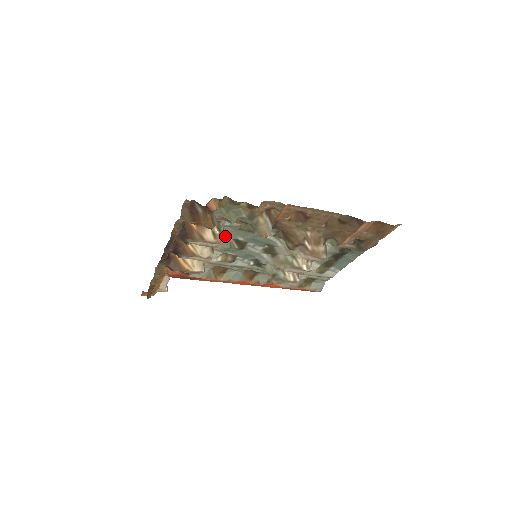
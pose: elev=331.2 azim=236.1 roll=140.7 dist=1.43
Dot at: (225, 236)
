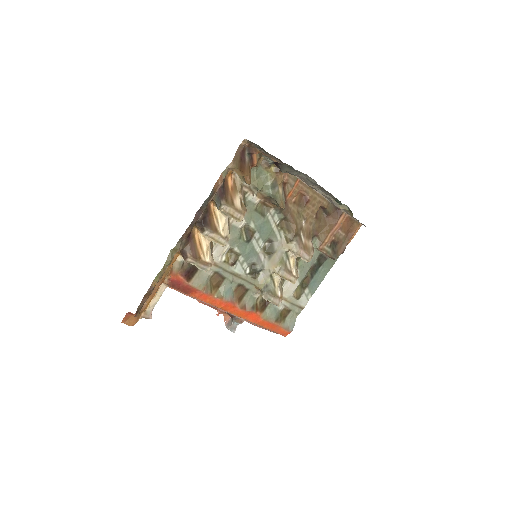
Dot at: occluded
